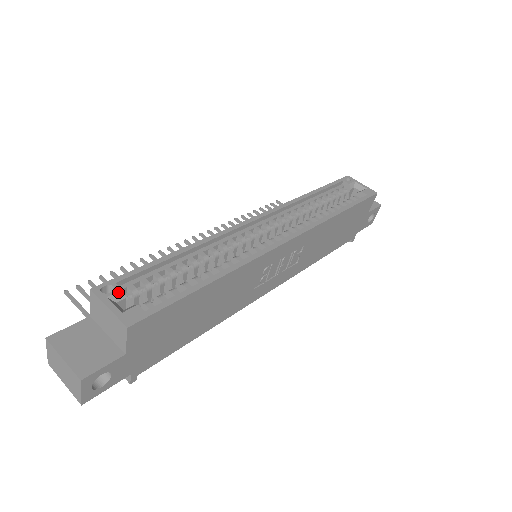
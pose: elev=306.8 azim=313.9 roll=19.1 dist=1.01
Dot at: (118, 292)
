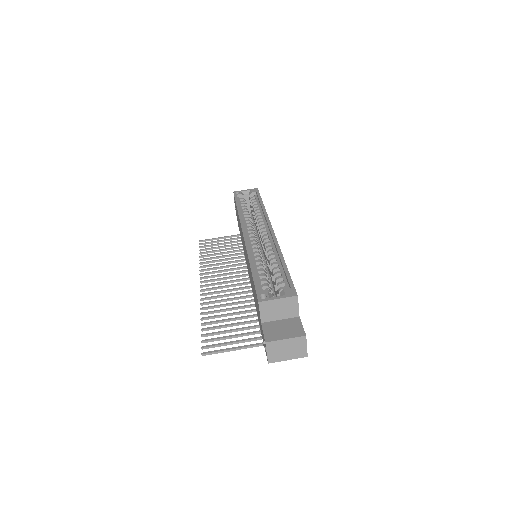
Dot at: (268, 293)
